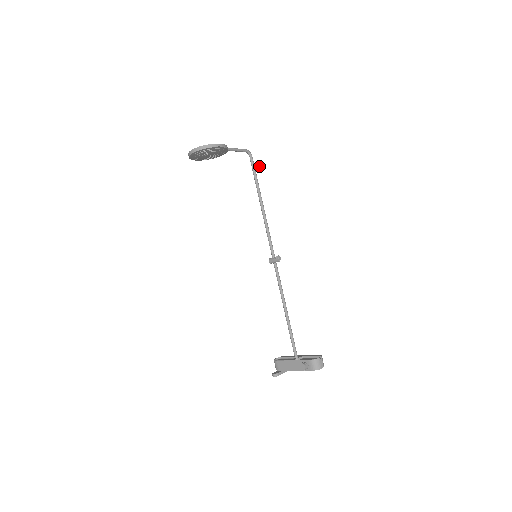
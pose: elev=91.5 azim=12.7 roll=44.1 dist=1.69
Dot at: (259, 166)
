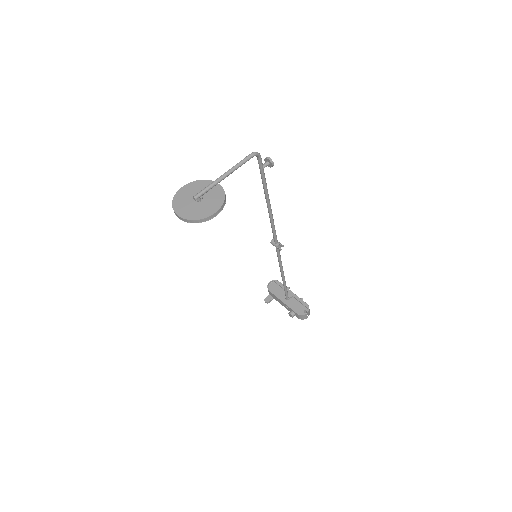
Dot at: (270, 163)
